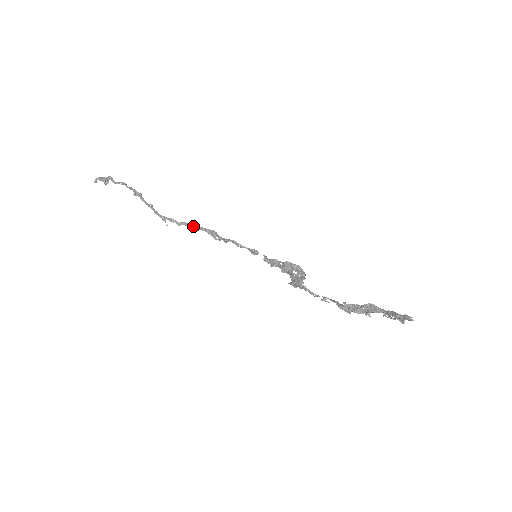
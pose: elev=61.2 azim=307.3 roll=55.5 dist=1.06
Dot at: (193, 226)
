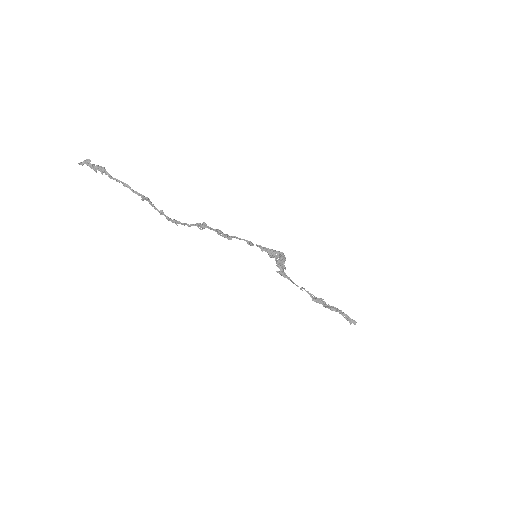
Dot at: (201, 225)
